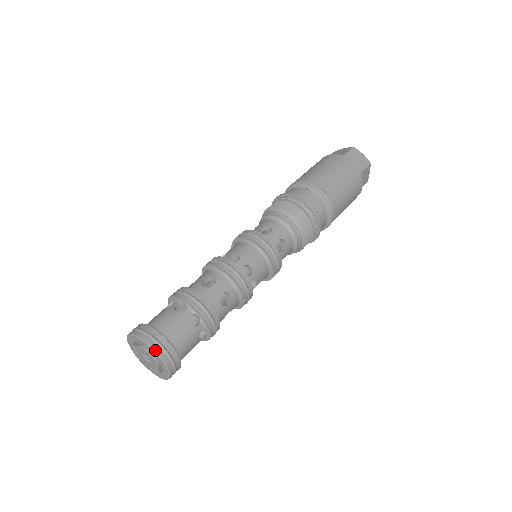
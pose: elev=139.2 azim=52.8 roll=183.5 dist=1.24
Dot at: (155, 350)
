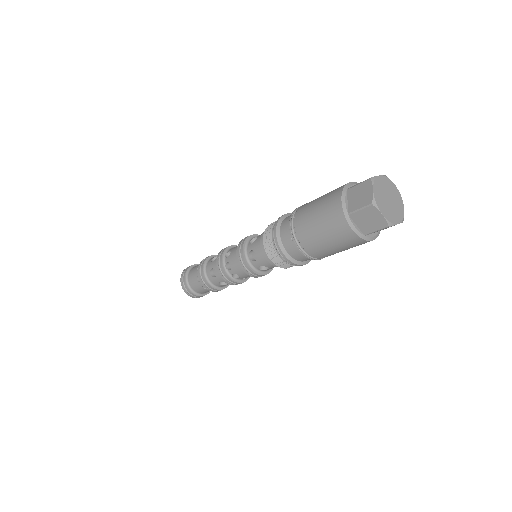
Dot at: (187, 294)
